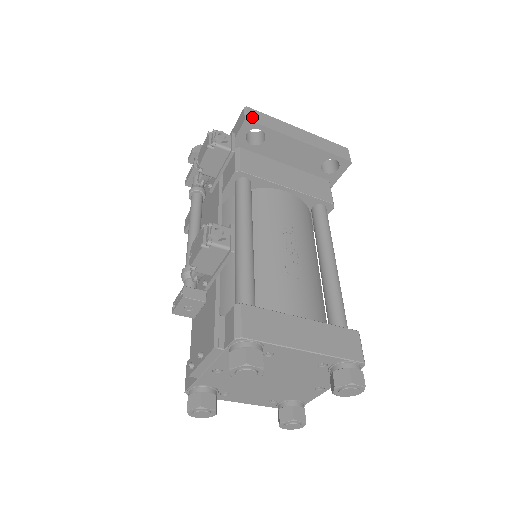
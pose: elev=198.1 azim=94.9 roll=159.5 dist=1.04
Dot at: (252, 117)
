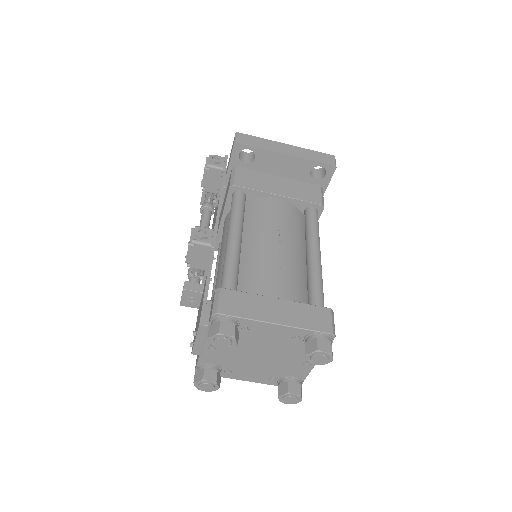
Dot at: (241, 140)
